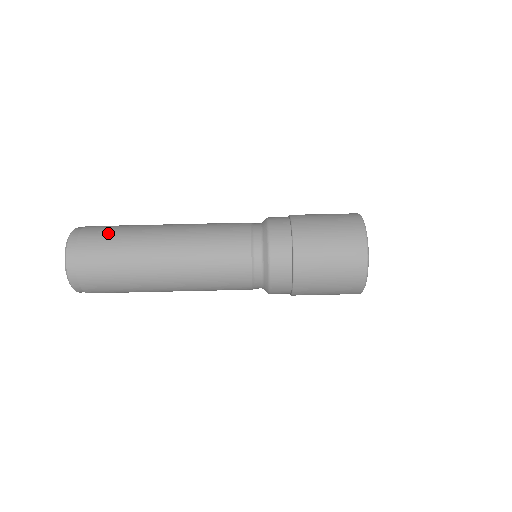
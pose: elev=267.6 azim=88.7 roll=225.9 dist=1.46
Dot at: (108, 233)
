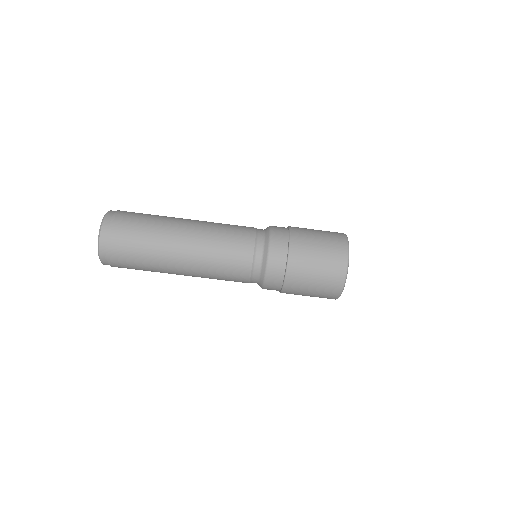
Dot at: (133, 235)
